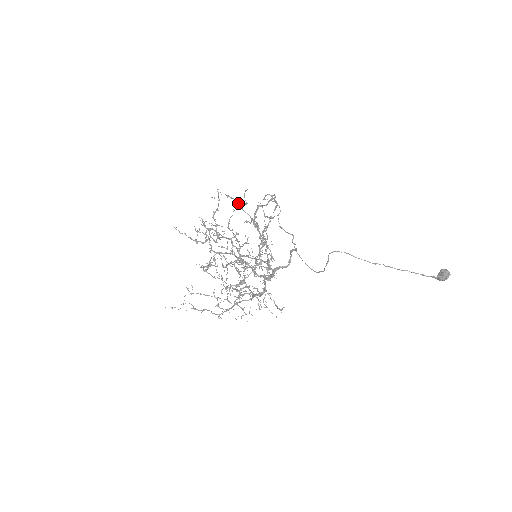
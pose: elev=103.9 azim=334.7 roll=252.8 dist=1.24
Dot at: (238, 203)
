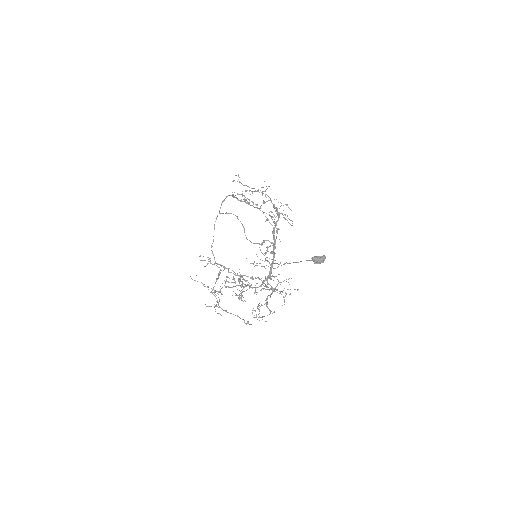
Dot at: occluded
